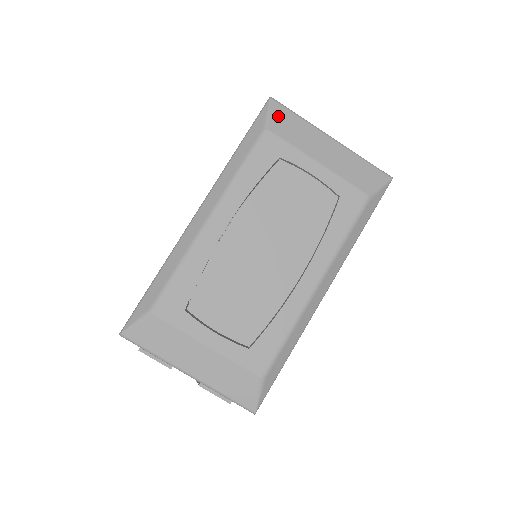
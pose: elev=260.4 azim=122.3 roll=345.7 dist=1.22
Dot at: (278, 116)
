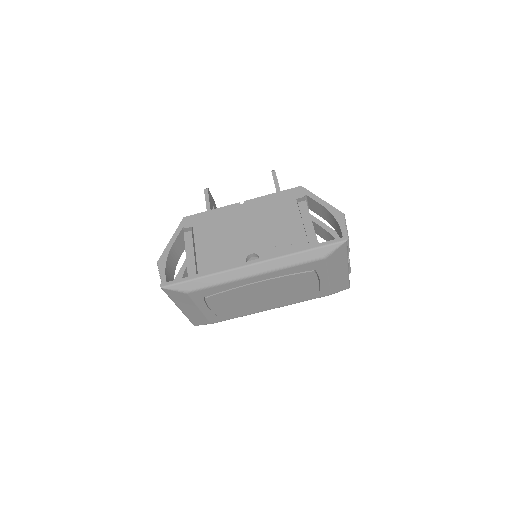
Dot at: (338, 252)
